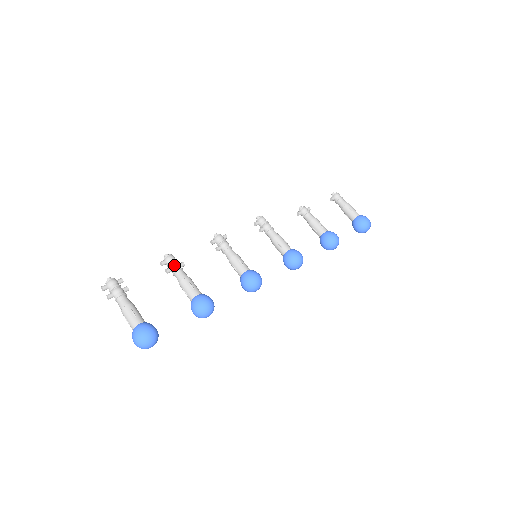
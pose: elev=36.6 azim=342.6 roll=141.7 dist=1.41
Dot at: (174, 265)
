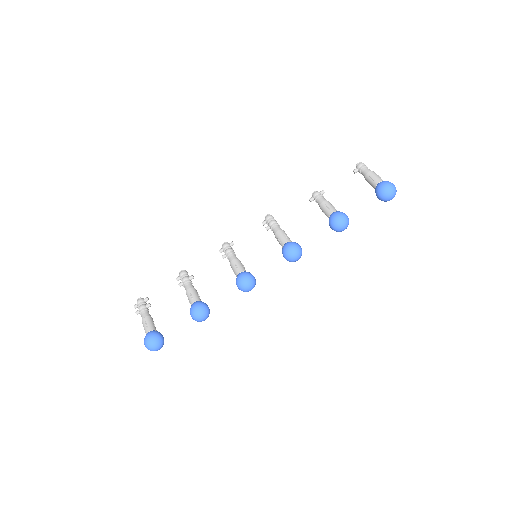
Dot at: (183, 279)
